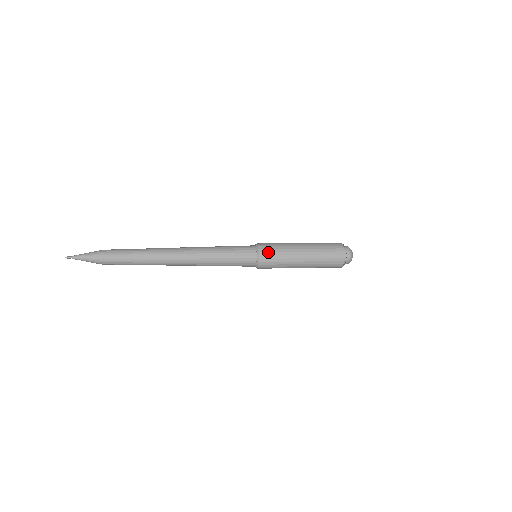
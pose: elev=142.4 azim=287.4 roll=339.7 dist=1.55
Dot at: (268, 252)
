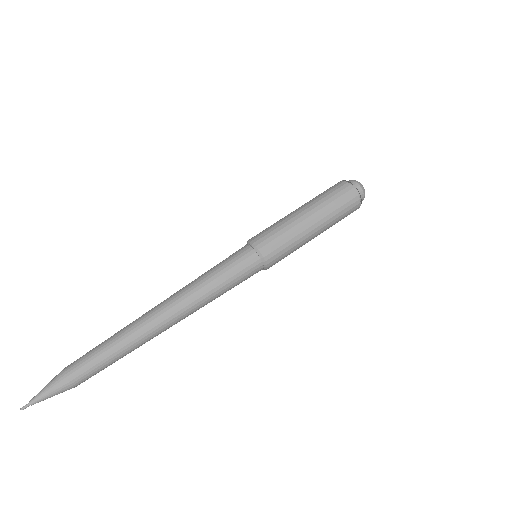
Dot at: (264, 236)
